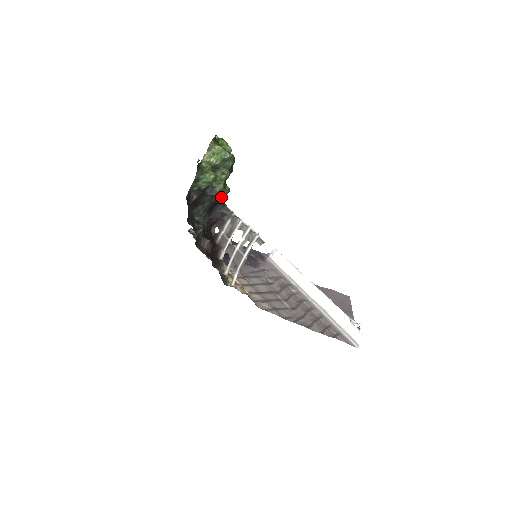
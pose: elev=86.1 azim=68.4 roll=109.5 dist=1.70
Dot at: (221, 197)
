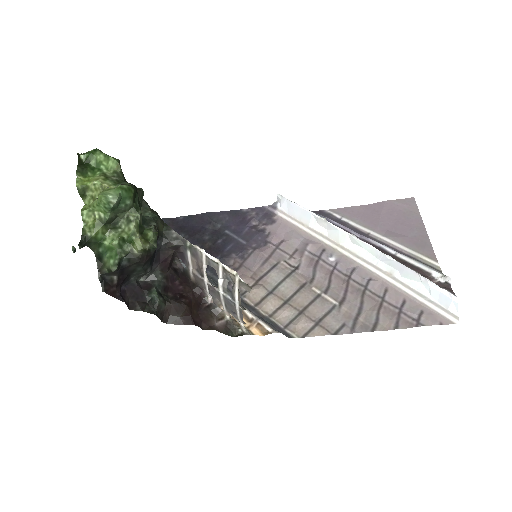
Dot at: (151, 252)
